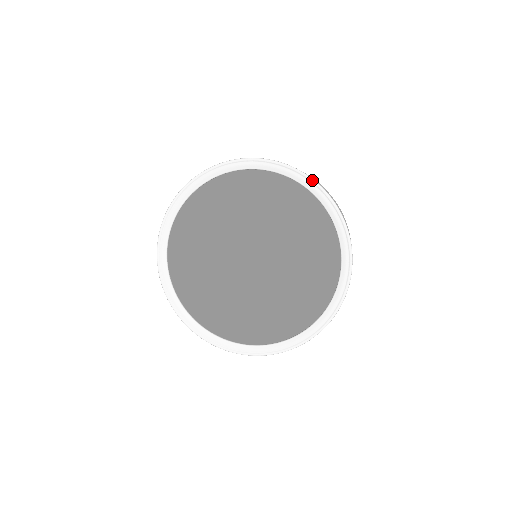
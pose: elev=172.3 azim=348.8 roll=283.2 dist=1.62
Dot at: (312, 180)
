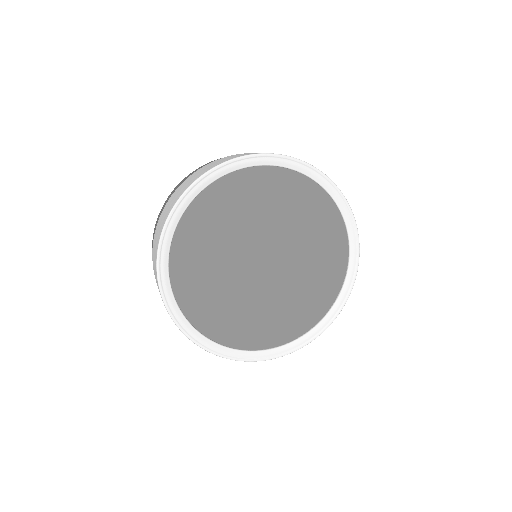
Dot at: (337, 188)
